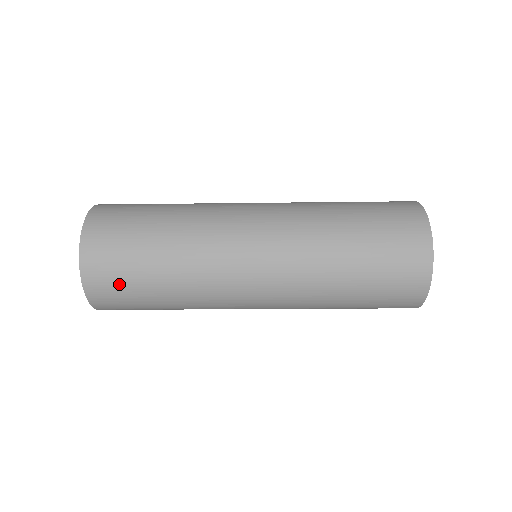
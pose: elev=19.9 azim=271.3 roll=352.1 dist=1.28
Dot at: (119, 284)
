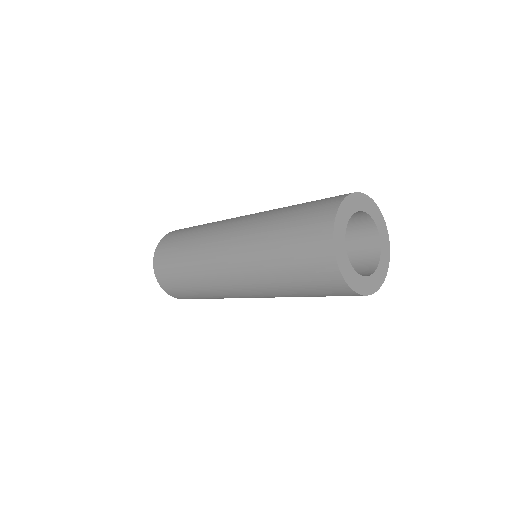
Dot at: occluded
